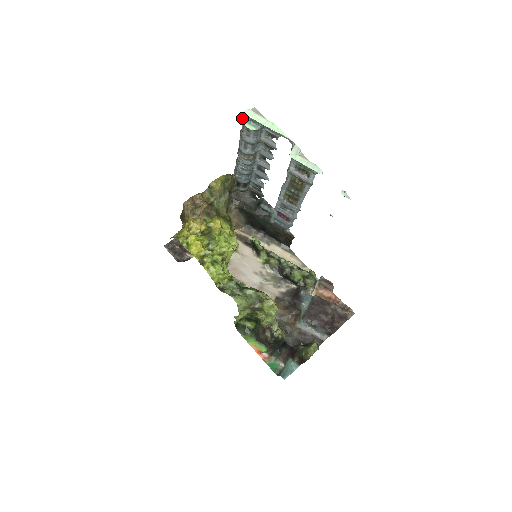
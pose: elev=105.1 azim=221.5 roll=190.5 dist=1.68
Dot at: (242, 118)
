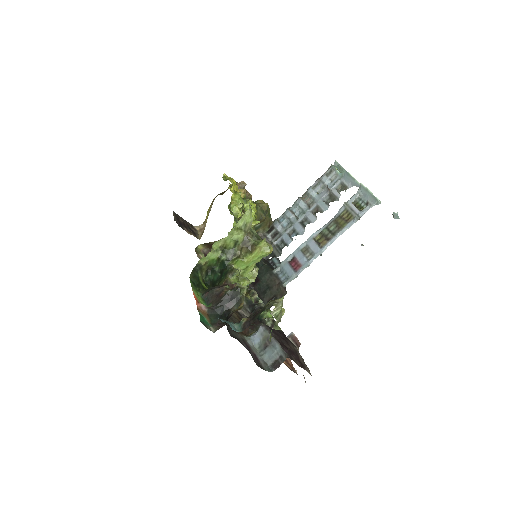
Dot at: occluded
